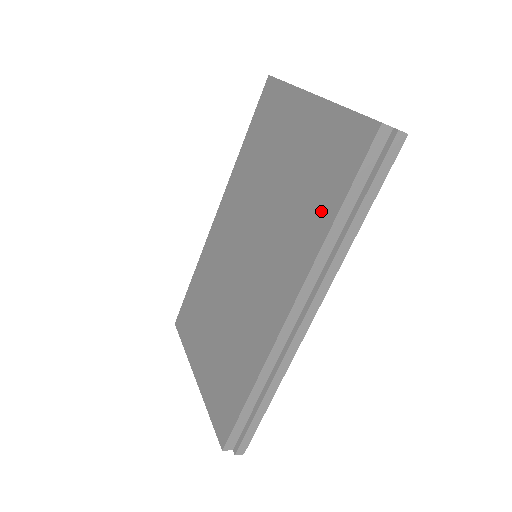
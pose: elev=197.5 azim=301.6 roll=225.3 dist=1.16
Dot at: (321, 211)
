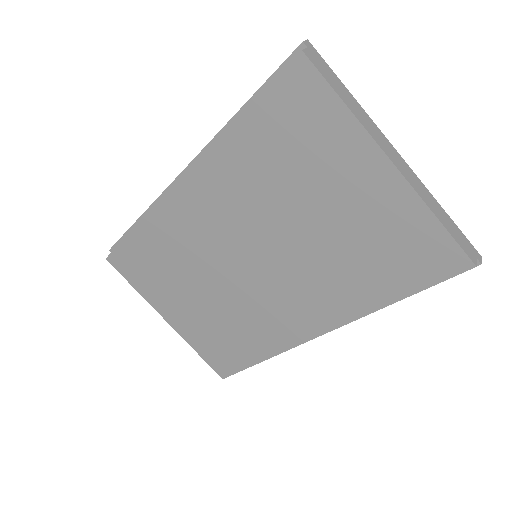
Dot at: (376, 289)
